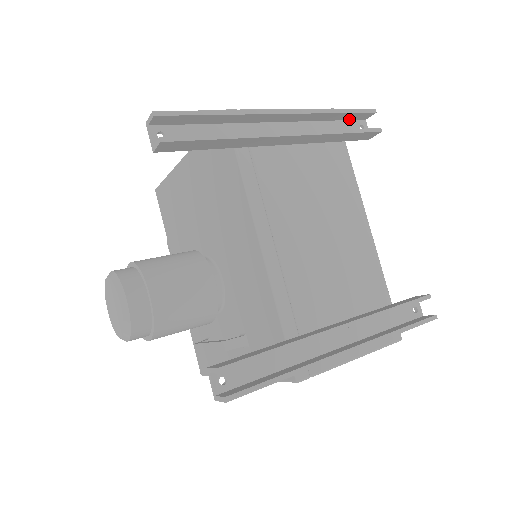
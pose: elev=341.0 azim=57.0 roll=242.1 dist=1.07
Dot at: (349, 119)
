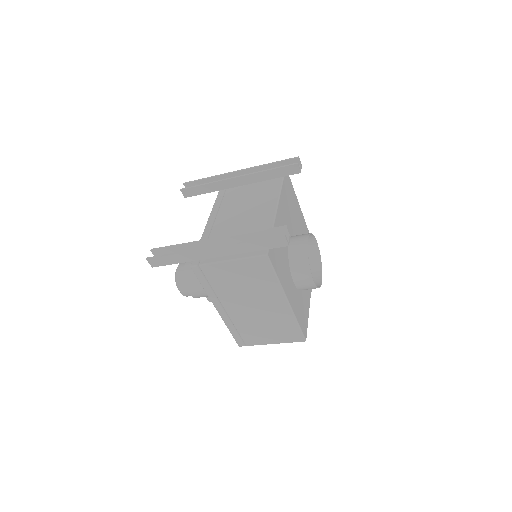
Dot at: occluded
